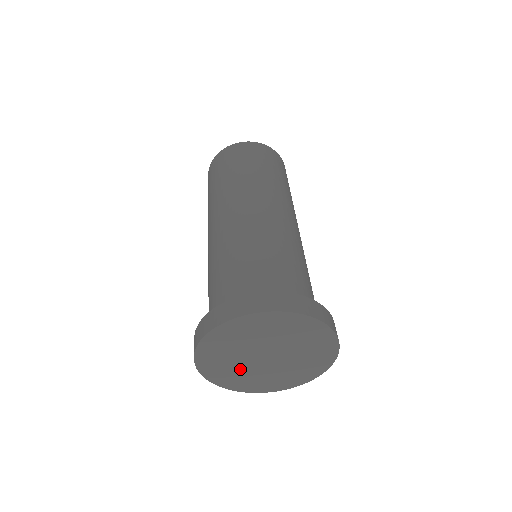
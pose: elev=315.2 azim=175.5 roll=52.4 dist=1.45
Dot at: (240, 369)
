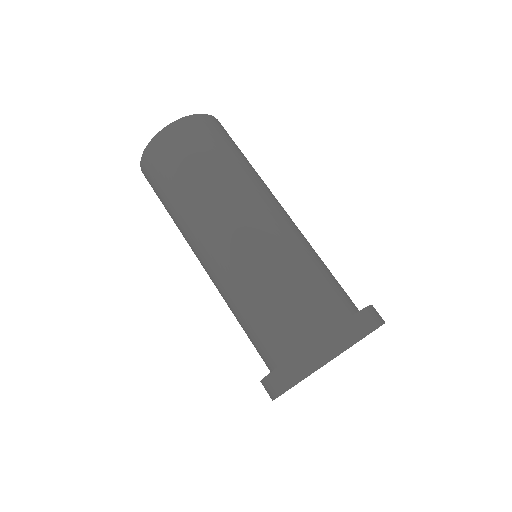
Dot at: occluded
